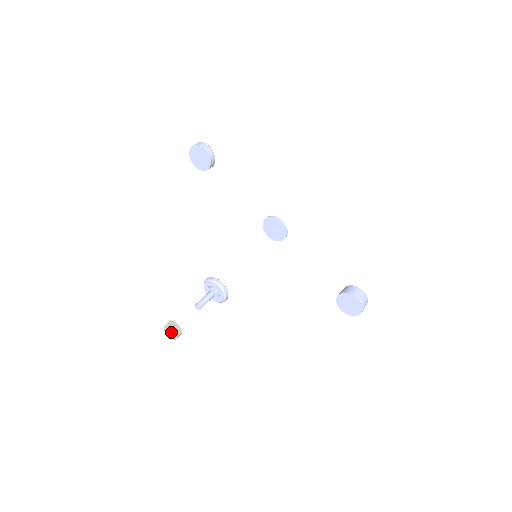
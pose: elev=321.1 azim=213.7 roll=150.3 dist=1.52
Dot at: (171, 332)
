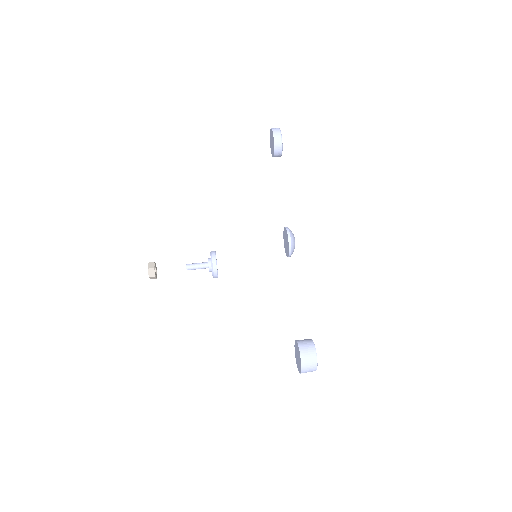
Dot at: occluded
